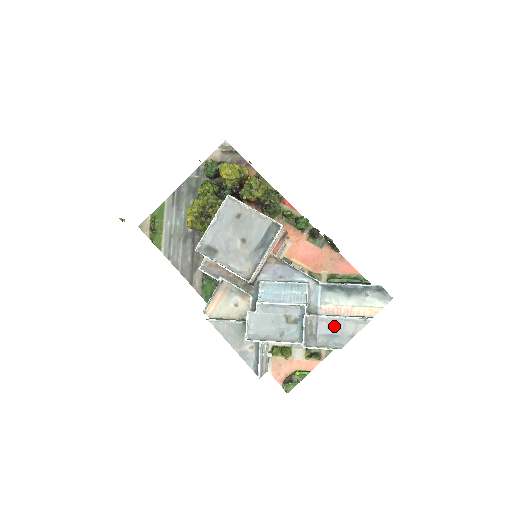
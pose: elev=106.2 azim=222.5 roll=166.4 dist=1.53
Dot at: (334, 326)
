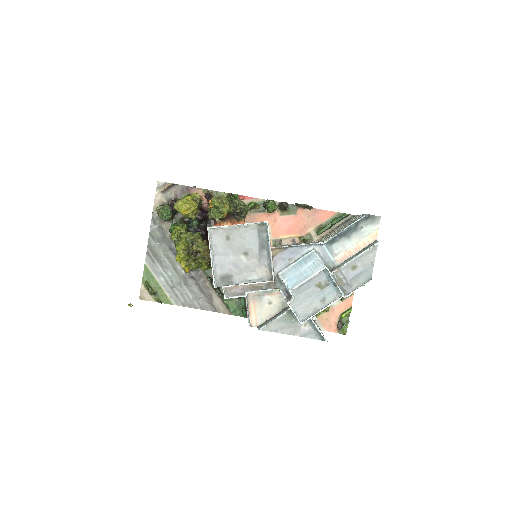
Dot at: (355, 267)
